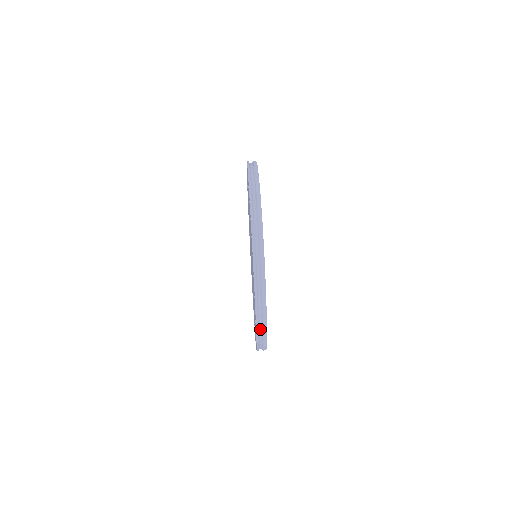
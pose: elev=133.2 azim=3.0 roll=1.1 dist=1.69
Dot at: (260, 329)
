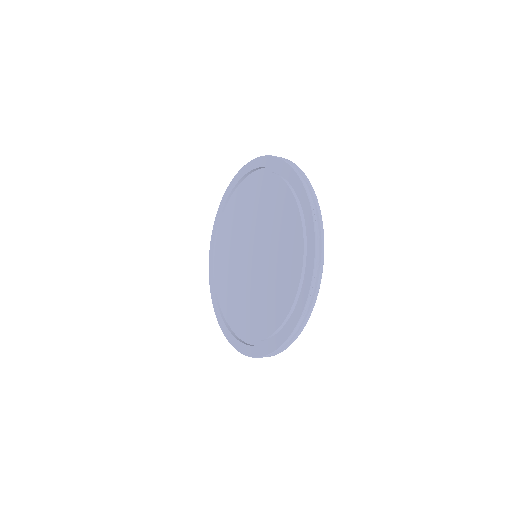
Dot at: occluded
